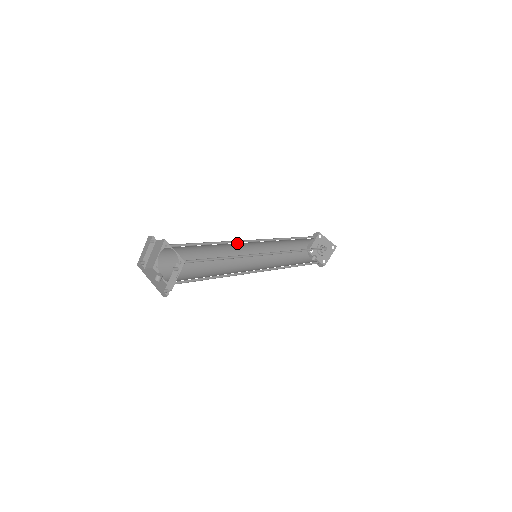
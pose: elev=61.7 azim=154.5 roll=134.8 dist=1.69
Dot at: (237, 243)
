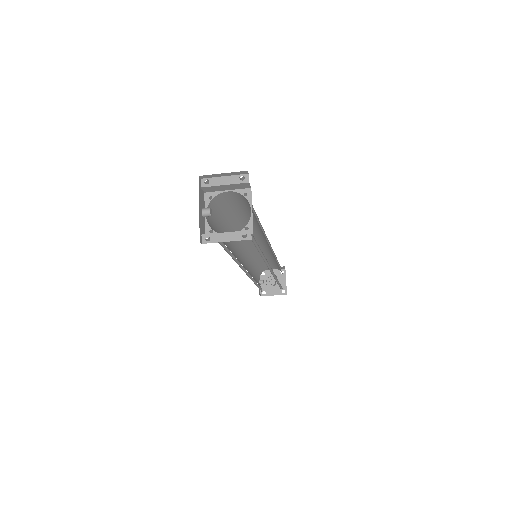
Dot at: (262, 234)
